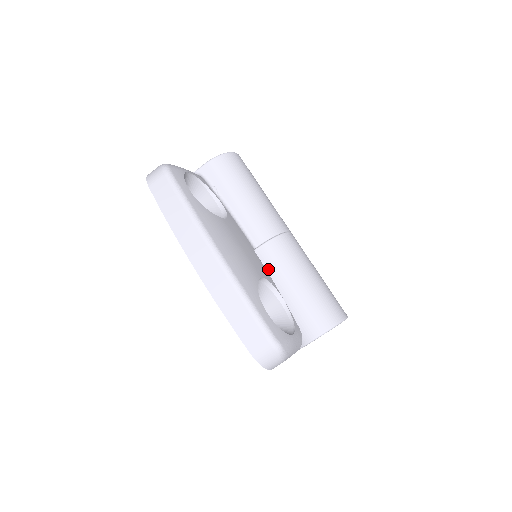
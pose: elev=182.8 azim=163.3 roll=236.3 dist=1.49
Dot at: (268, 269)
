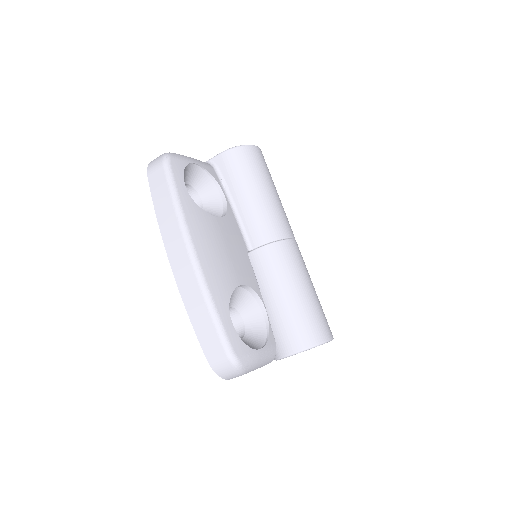
Dot at: (258, 274)
